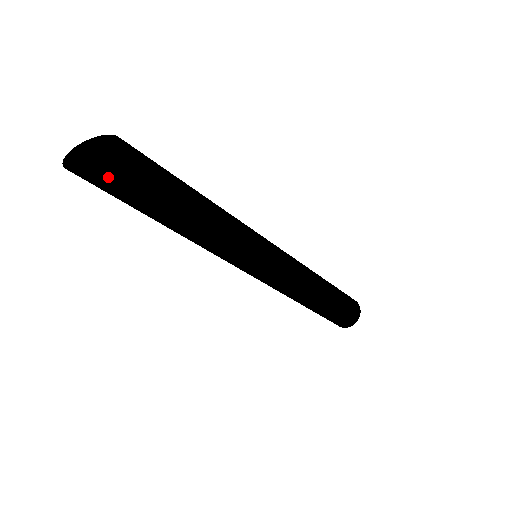
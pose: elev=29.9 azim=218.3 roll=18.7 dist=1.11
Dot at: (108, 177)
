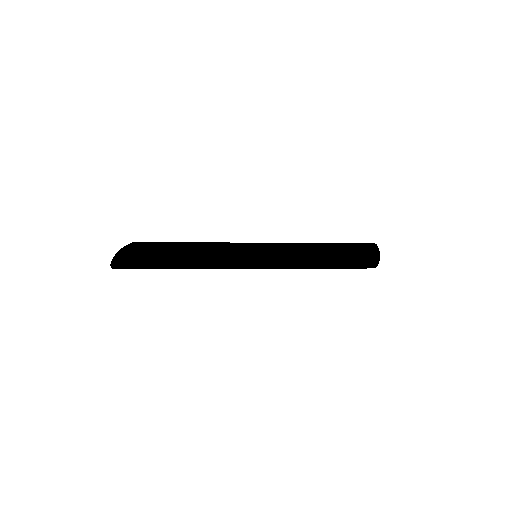
Dot at: (134, 265)
